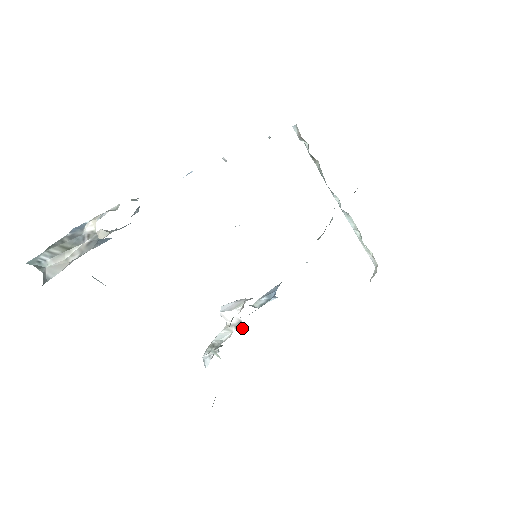
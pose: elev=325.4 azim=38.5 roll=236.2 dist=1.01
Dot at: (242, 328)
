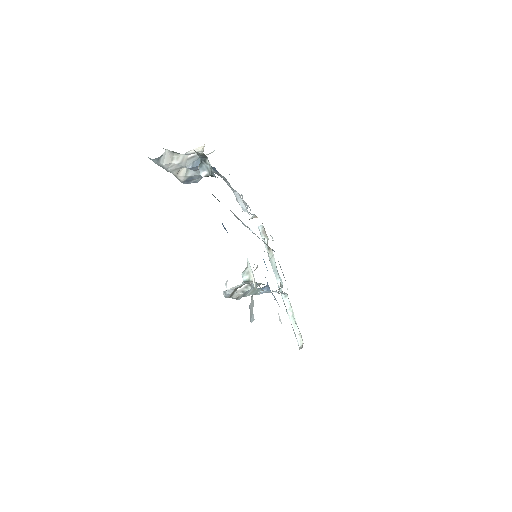
Dot at: occluded
